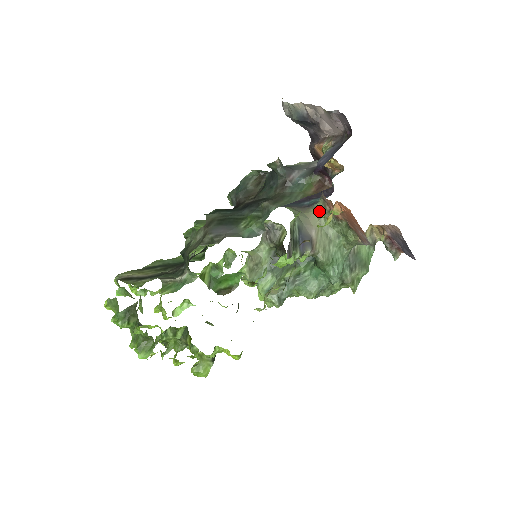
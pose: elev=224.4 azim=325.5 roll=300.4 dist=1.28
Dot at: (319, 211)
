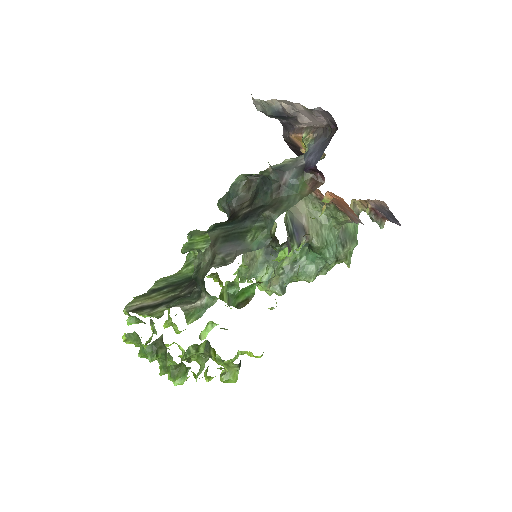
Dot at: (305, 198)
